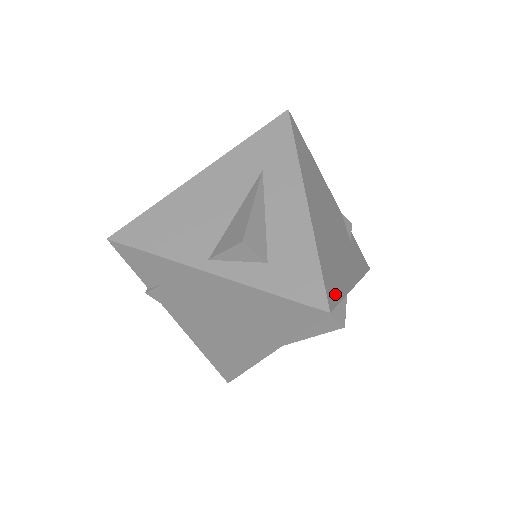
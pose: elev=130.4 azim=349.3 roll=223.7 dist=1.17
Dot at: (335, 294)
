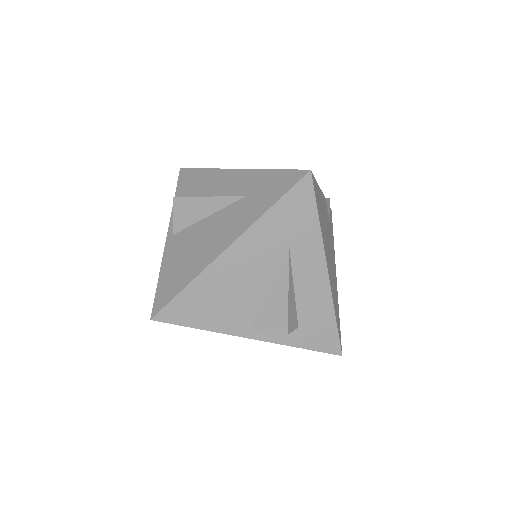
Dot at: (339, 327)
